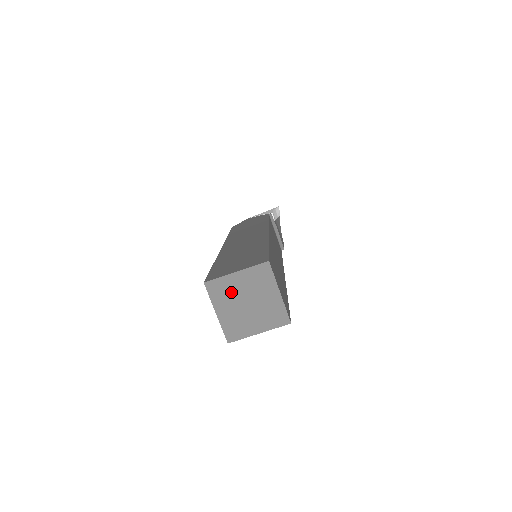
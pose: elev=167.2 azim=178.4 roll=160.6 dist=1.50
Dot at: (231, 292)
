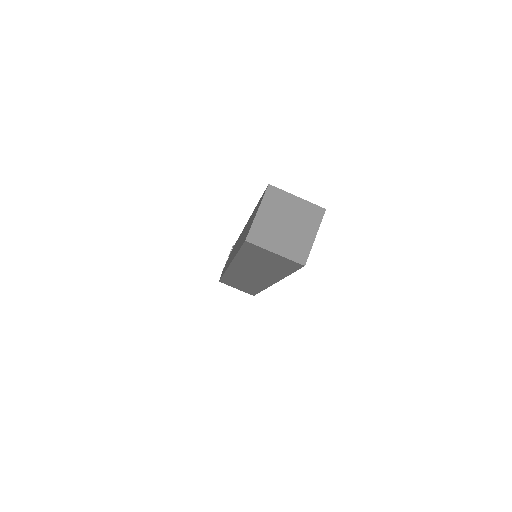
Dot at: (268, 228)
